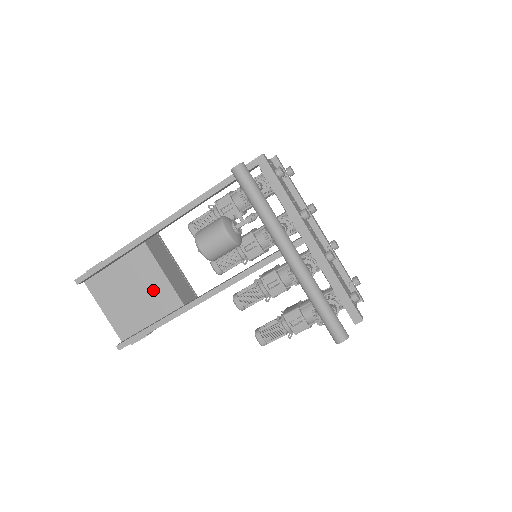
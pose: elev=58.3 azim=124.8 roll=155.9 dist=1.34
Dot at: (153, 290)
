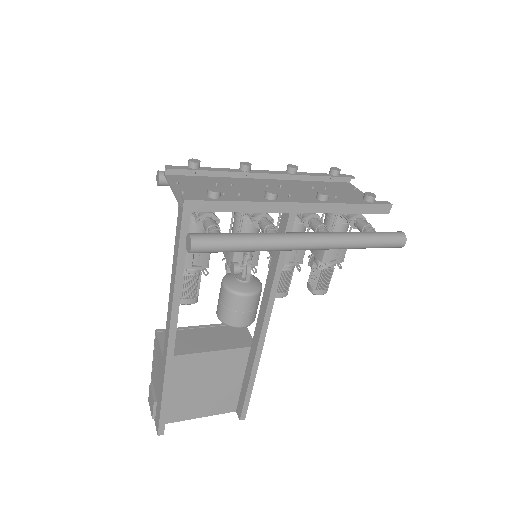
Dot at: (217, 368)
